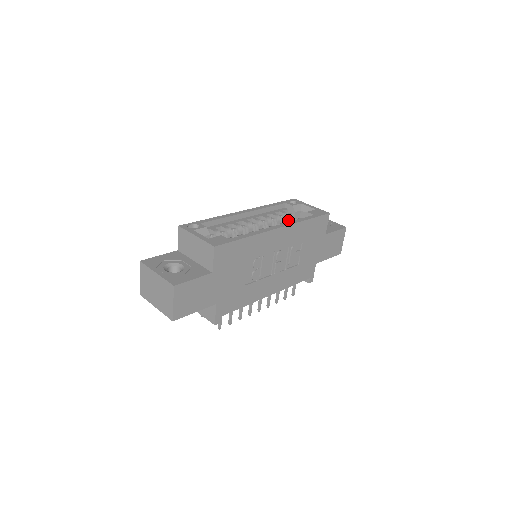
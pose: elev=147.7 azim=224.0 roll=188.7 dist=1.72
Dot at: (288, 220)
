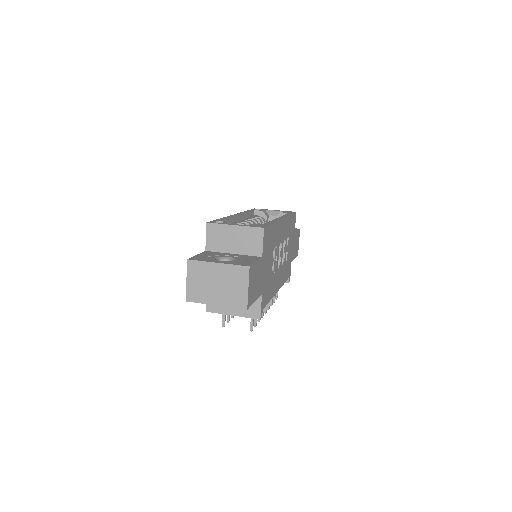
Dot at: occluded
